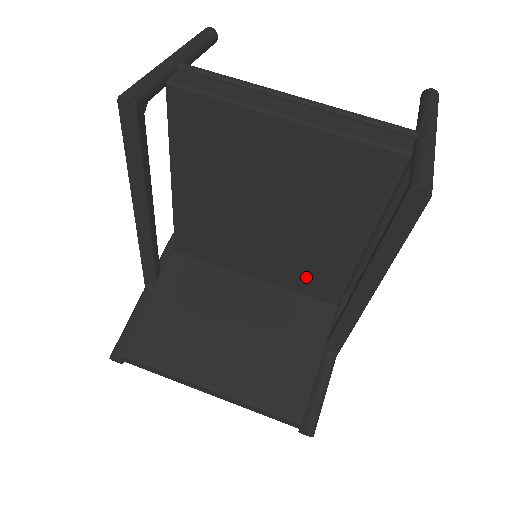
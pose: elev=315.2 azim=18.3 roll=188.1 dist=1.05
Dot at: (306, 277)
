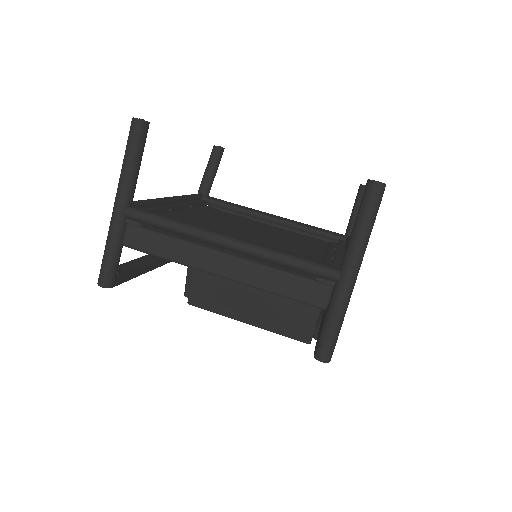
Dot at: occluded
